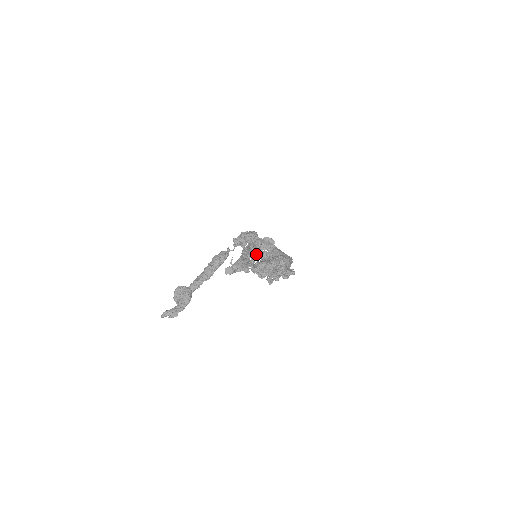
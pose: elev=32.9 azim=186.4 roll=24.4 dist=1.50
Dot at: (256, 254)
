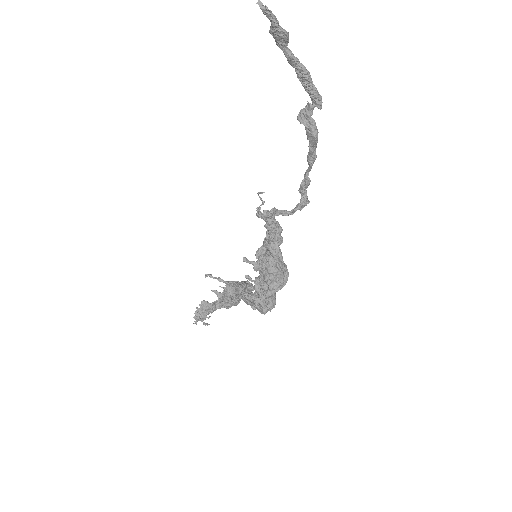
Dot at: (287, 212)
